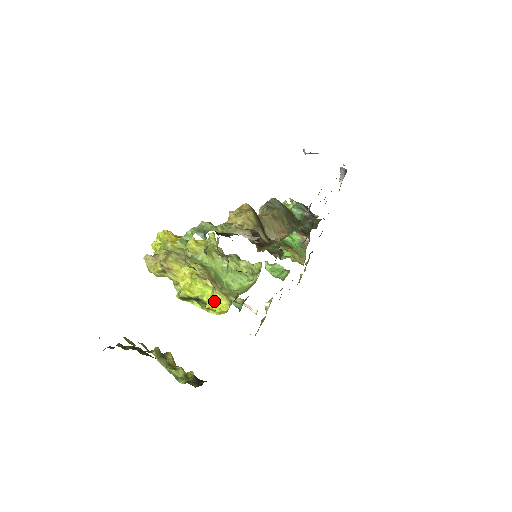
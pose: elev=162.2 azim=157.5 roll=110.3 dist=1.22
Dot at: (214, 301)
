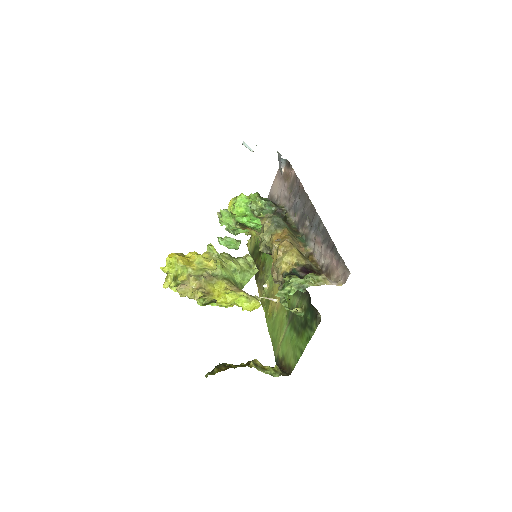
Dot at: (249, 305)
